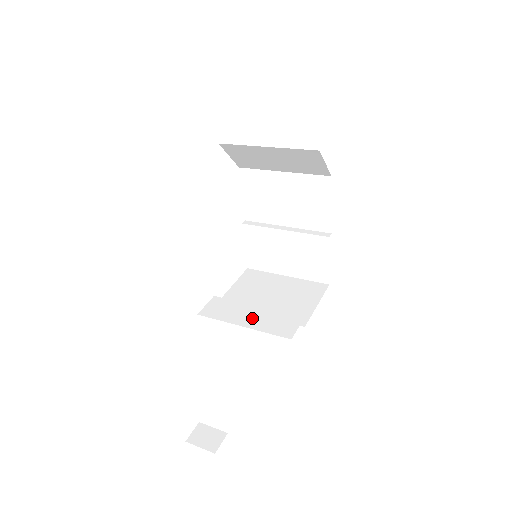
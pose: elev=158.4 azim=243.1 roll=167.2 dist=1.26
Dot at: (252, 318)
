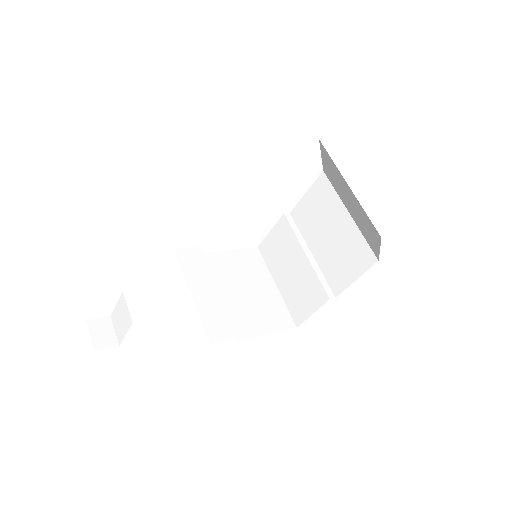
Dot at: (206, 296)
